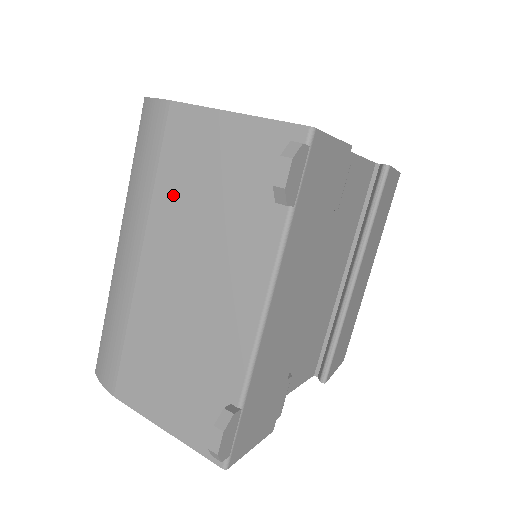
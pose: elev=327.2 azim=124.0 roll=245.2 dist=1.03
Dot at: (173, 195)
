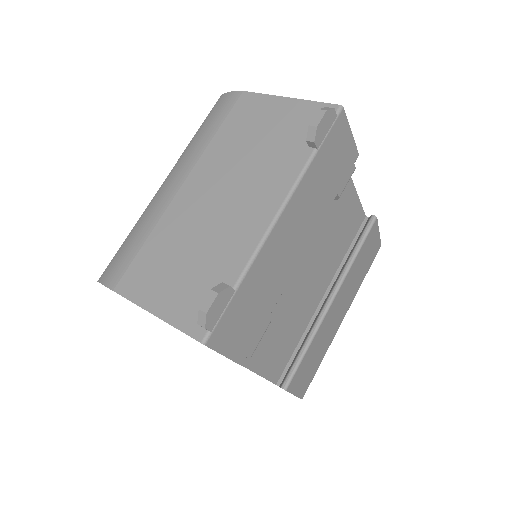
Dot at: (226, 144)
